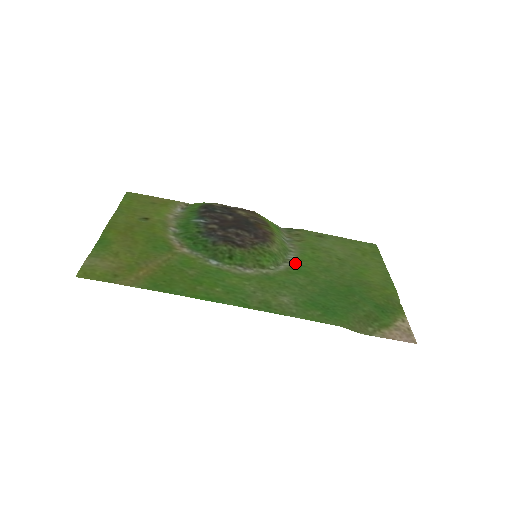
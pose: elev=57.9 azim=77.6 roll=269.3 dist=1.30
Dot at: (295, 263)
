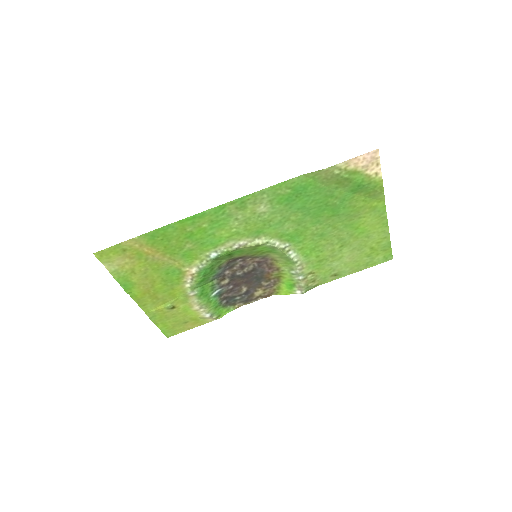
Dot at: (292, 246)
